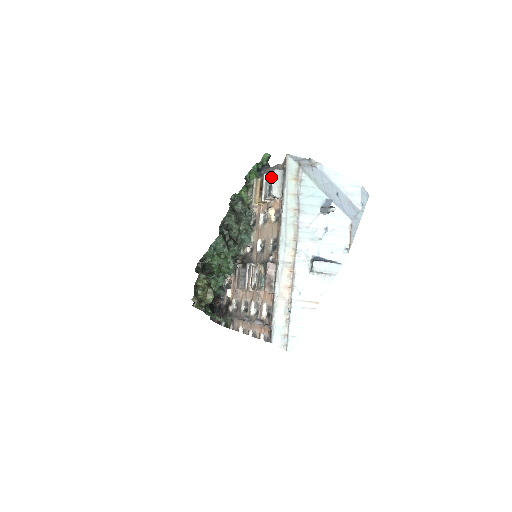
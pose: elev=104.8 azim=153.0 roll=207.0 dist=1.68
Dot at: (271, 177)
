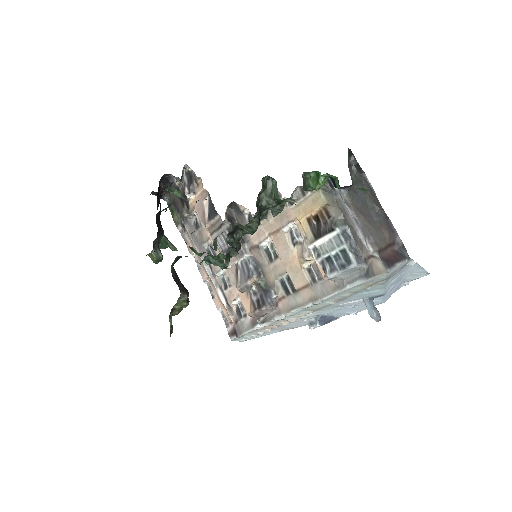
Dot at: (343, 260)
